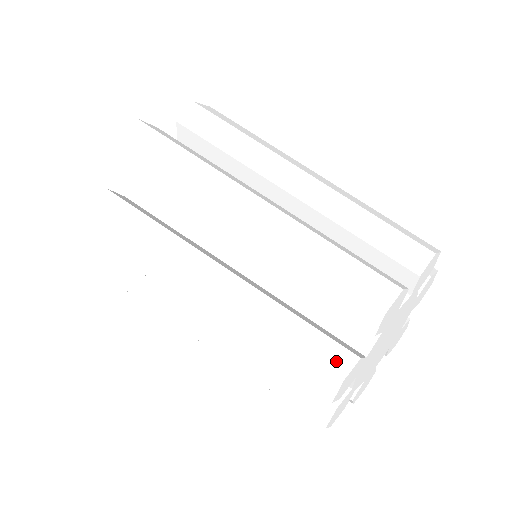
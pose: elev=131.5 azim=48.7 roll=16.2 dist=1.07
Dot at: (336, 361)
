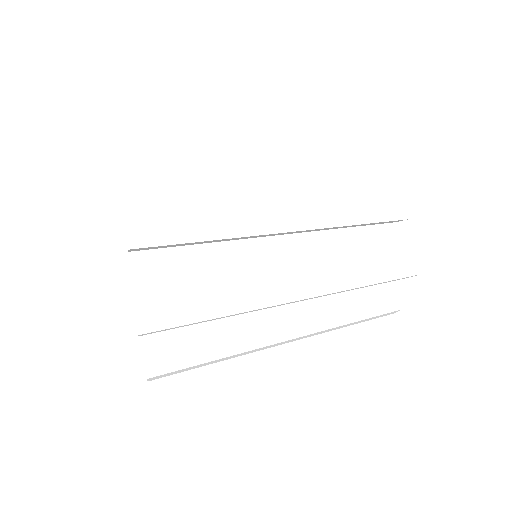
Dot at: (407, 248)
